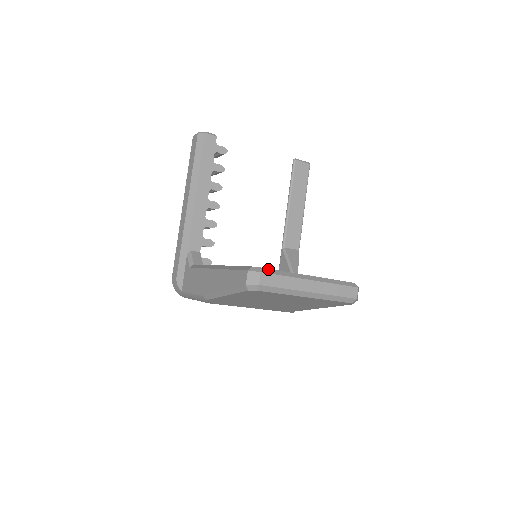
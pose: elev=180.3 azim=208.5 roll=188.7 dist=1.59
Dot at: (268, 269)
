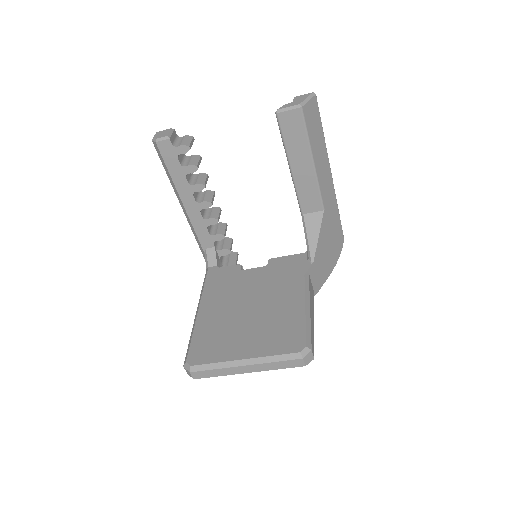
Dot at: (197, 366)
